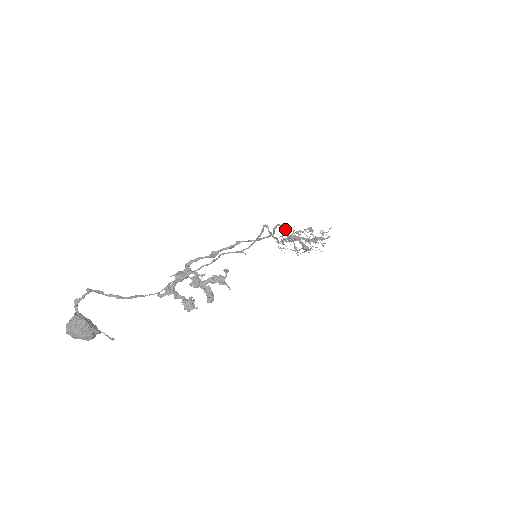
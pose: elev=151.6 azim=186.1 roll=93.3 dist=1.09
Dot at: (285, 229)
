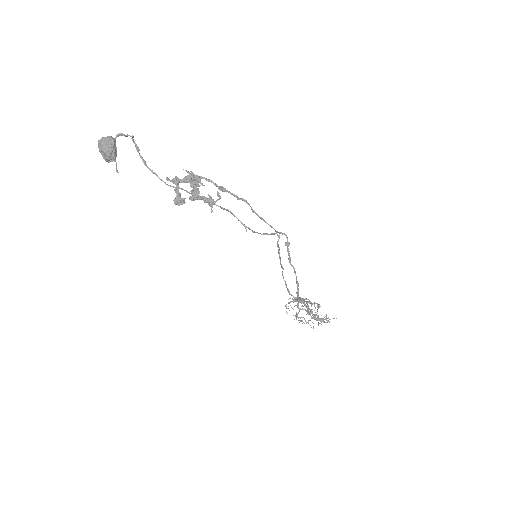
Dot at: (289, 244)
